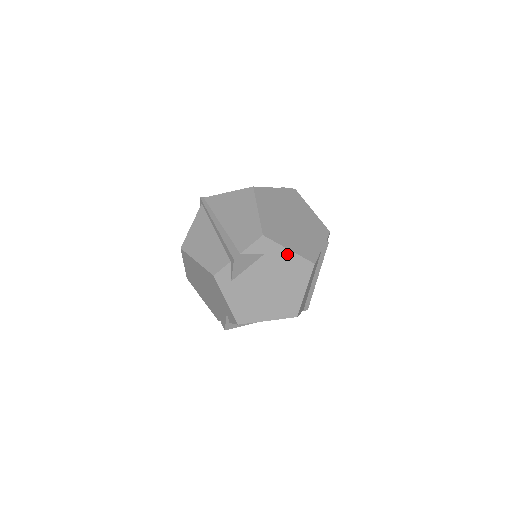
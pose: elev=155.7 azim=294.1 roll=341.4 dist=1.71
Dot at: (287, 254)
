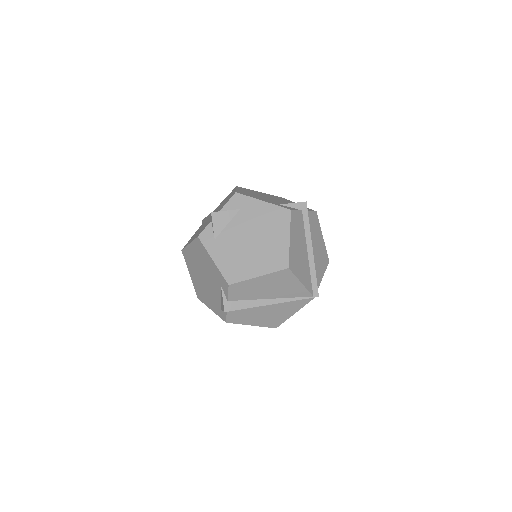
Dot at: (262, 205)
